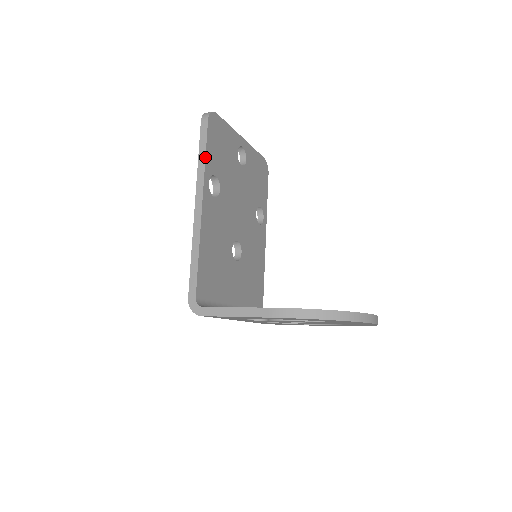
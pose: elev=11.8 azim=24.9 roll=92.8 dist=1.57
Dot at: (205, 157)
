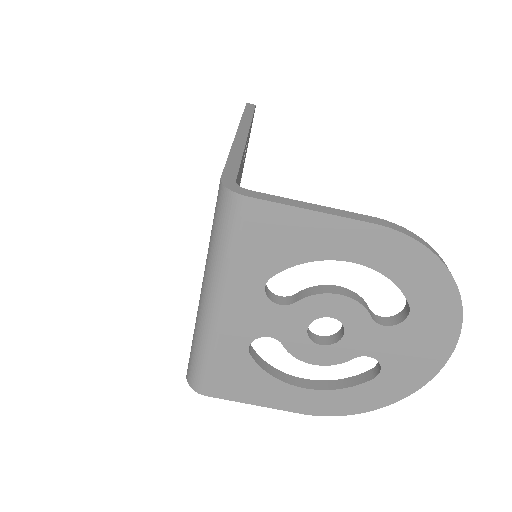
Dot at: (252, 116)
